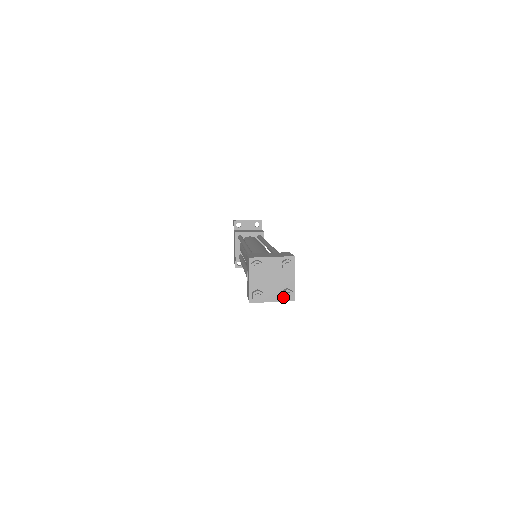
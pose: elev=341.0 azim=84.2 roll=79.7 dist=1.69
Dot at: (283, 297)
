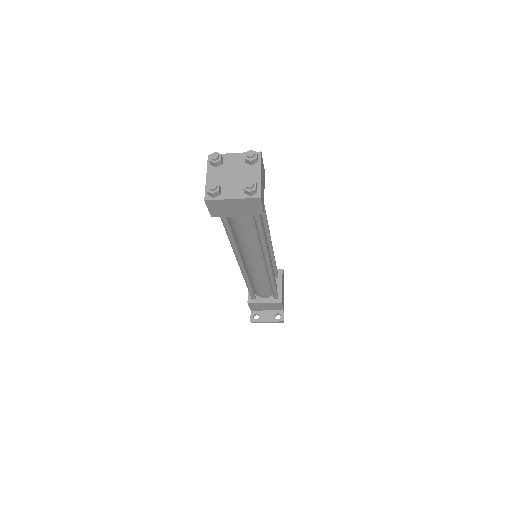
Dot at: (244, 188)
